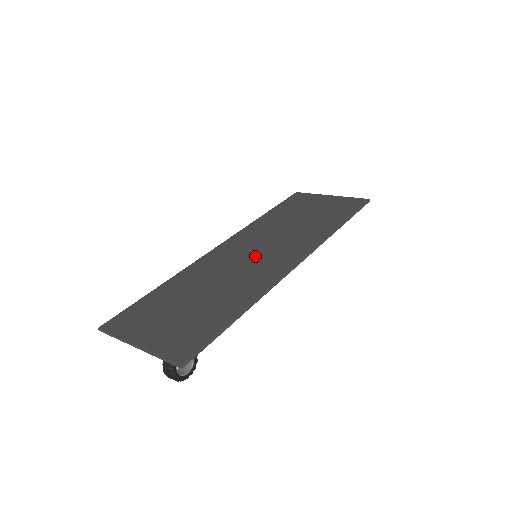
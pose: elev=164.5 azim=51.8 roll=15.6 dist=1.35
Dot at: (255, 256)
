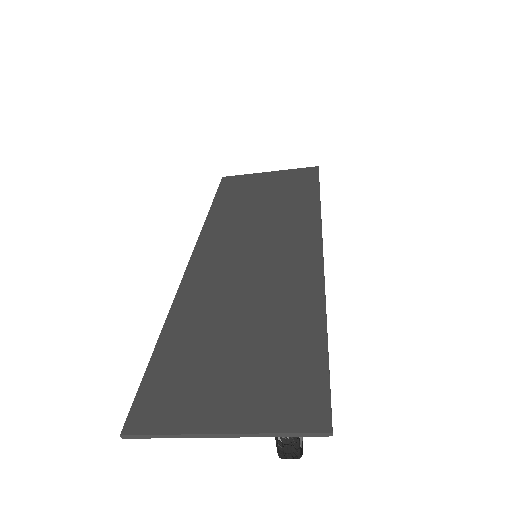
Dot at: (259, 256)
